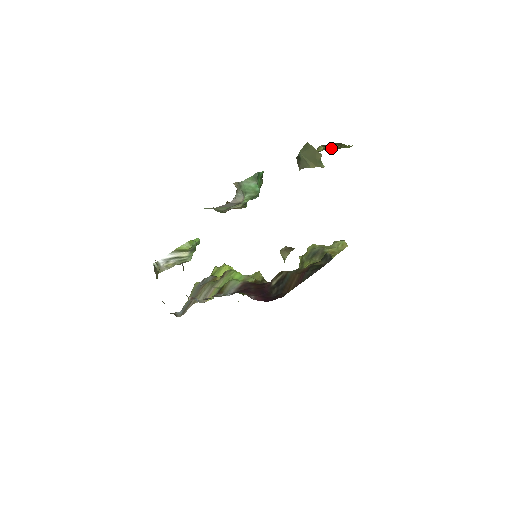
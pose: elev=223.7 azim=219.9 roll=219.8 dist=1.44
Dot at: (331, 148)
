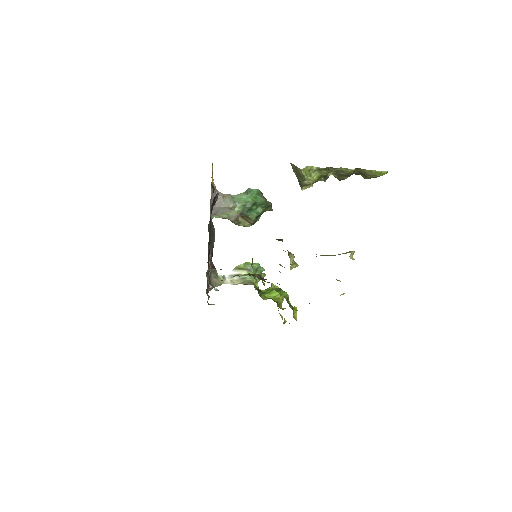
Dot at: occluded
